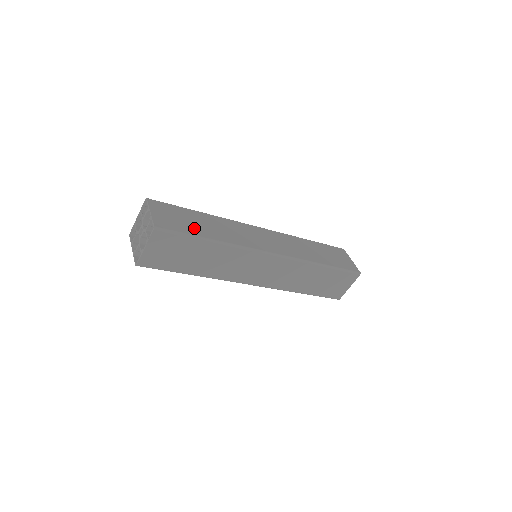
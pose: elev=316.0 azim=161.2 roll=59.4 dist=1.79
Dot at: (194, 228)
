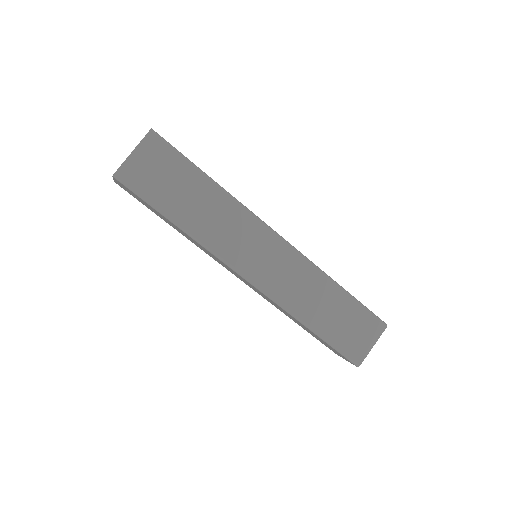
Dot at: (169, 198)
